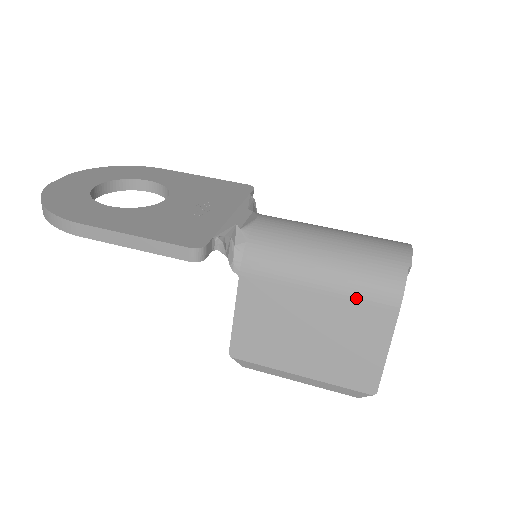
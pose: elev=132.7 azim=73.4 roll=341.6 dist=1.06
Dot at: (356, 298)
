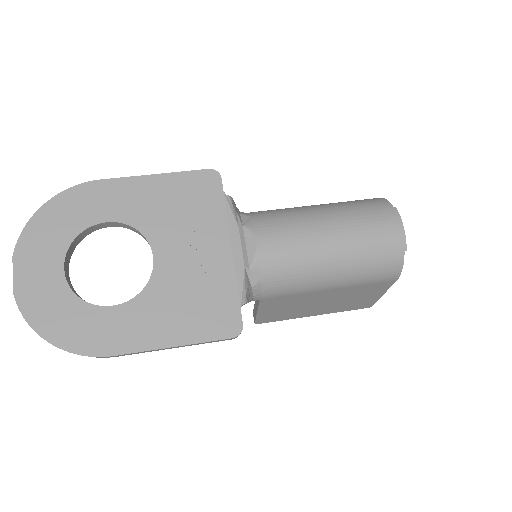
Dot at: (363, 284)
